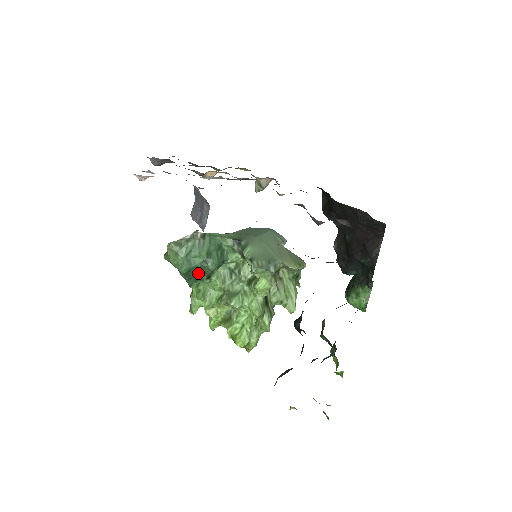
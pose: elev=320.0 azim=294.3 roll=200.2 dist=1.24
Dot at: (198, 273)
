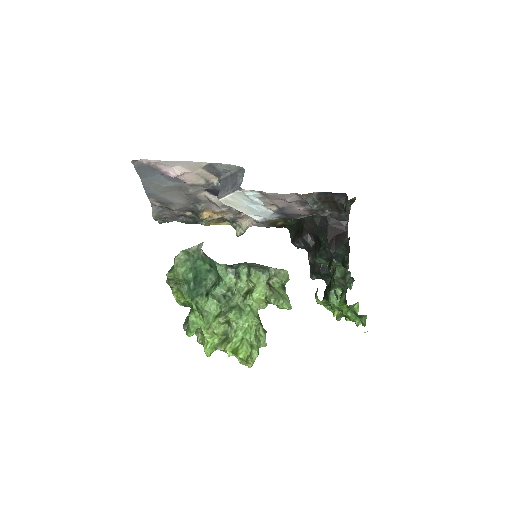
Dot at: (200, 285)
